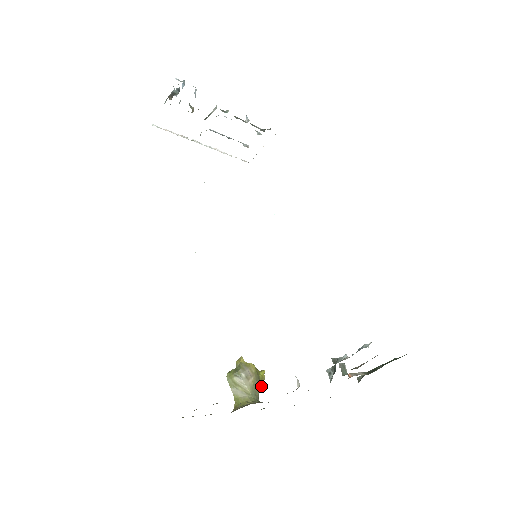
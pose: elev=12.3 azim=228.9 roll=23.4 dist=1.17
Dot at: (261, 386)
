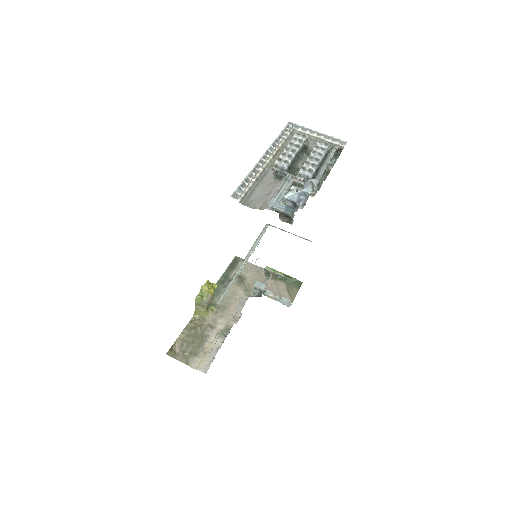
Dot at: occluded
